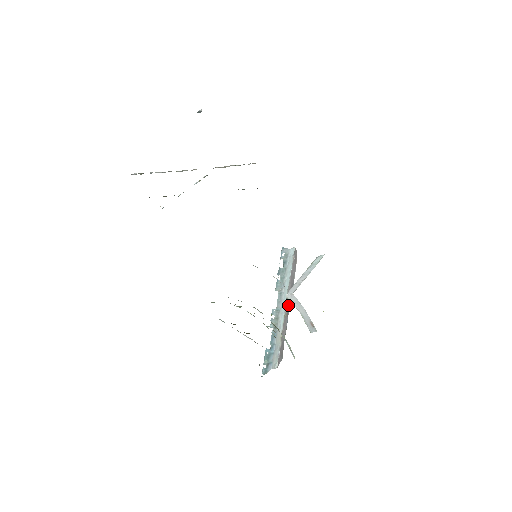
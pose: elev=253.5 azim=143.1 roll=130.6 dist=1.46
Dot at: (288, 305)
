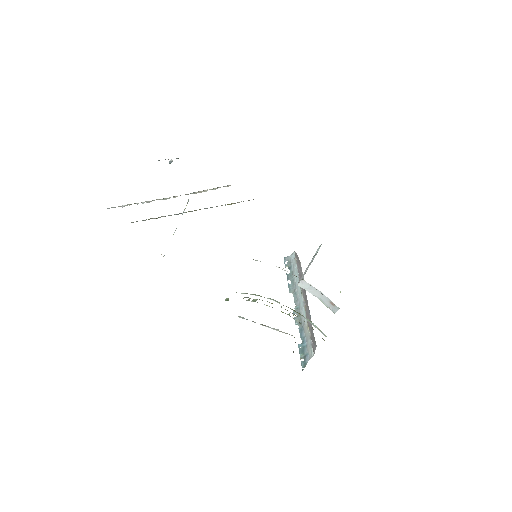
Dot at: (305, 299)
